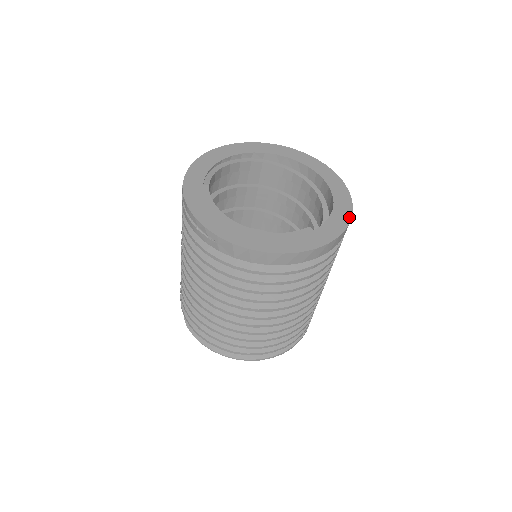
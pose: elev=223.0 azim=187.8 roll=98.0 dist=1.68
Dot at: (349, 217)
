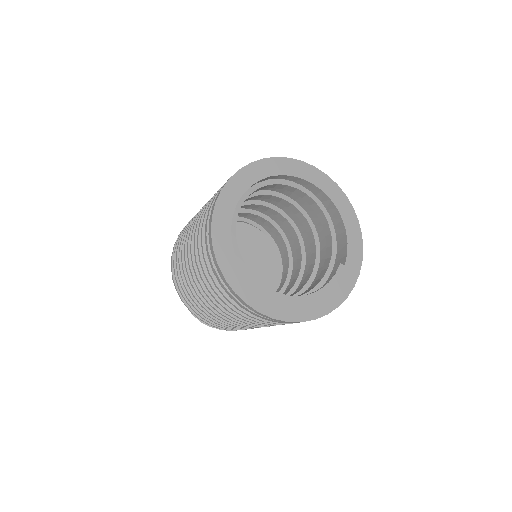
Dot at: (360, 232)
